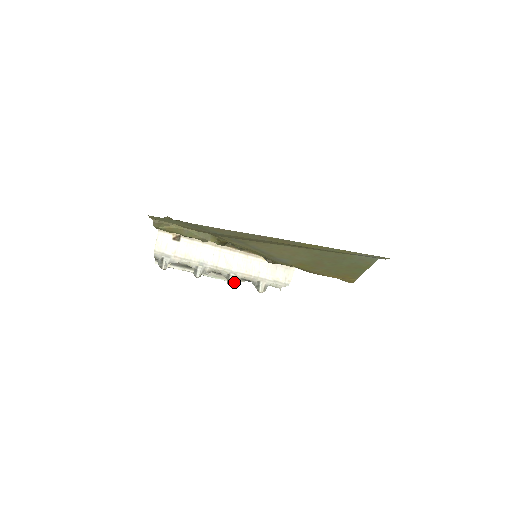
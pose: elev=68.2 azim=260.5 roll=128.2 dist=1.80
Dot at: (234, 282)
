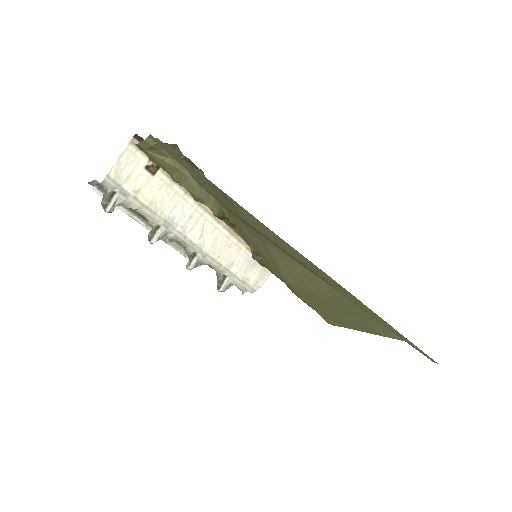
Dot at: (196, 266)
